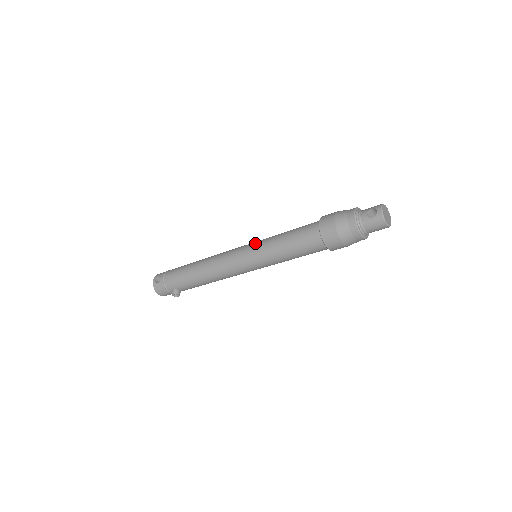
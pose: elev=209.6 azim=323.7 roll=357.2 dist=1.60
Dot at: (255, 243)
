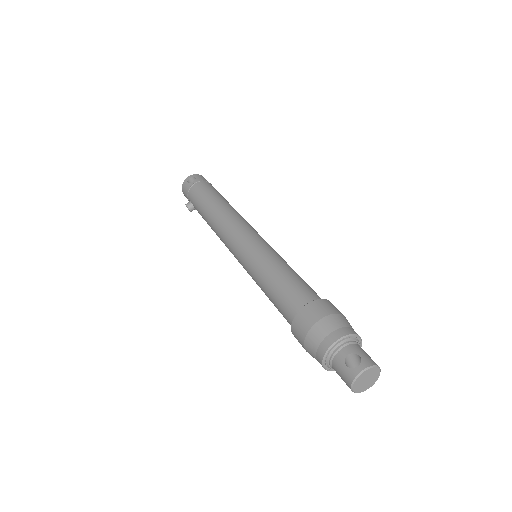
Dot at: (262, 245)
